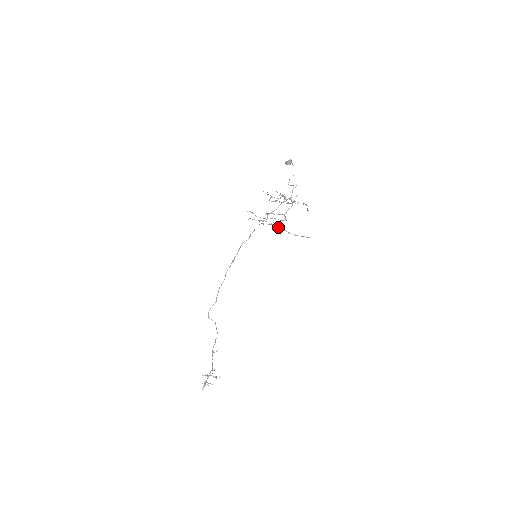
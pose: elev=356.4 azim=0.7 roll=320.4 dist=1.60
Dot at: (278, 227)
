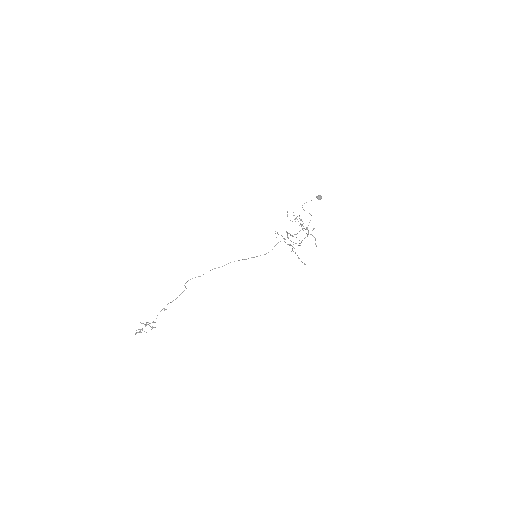
Dot at: occluded
